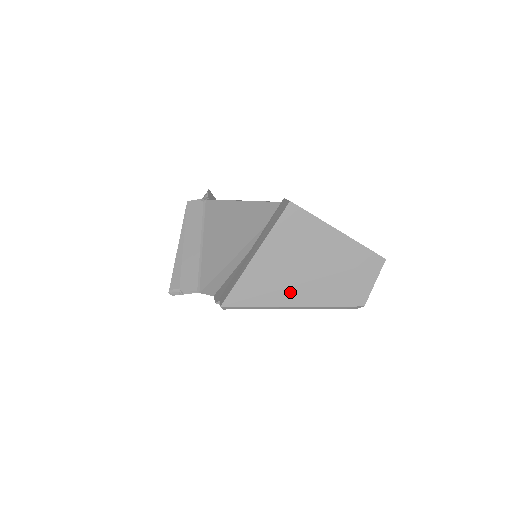
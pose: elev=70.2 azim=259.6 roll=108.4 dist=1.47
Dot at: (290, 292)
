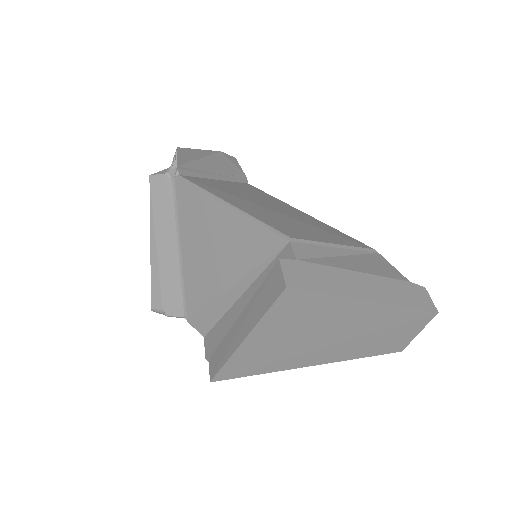
Dot at: (299, 359)
